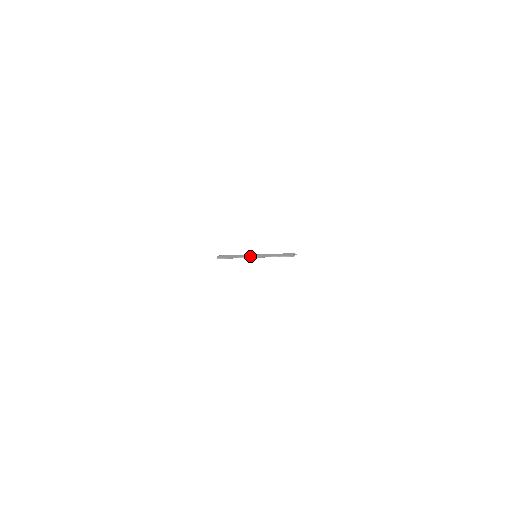
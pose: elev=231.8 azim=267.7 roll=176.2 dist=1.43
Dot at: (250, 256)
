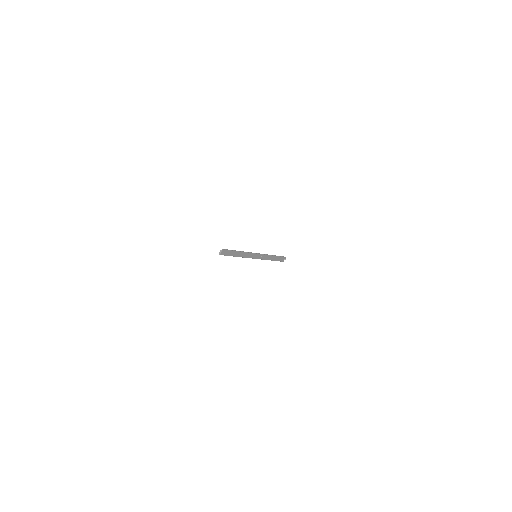
Dot at: (252, 257)
